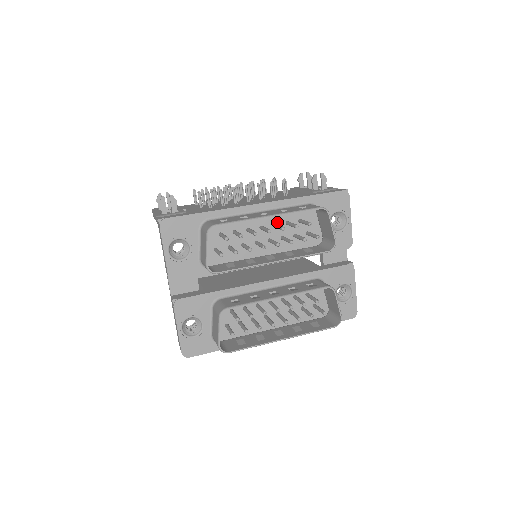
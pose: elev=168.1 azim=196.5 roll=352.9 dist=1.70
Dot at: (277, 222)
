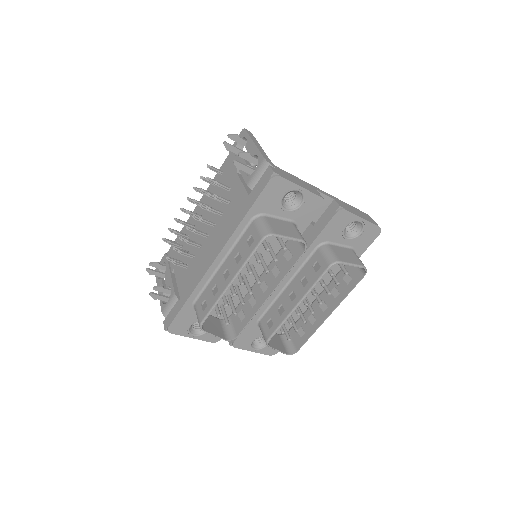
Dot at: occluded
